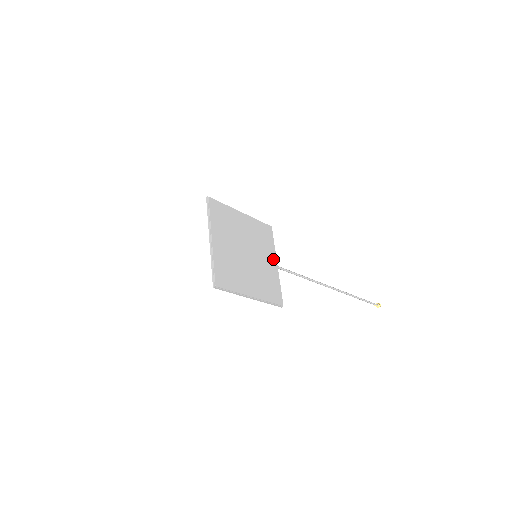
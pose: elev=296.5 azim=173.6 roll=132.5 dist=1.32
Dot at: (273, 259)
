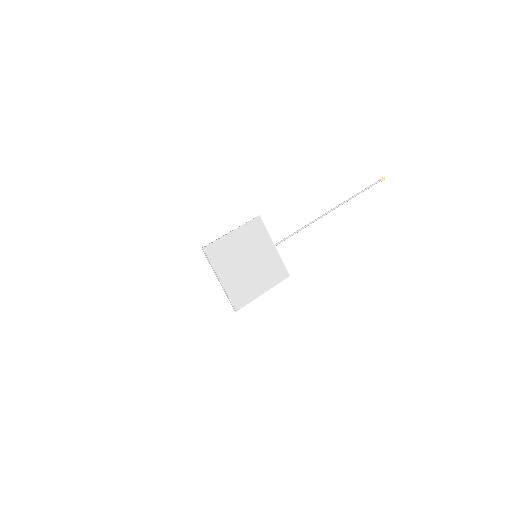
Dot at: (270, 245)
